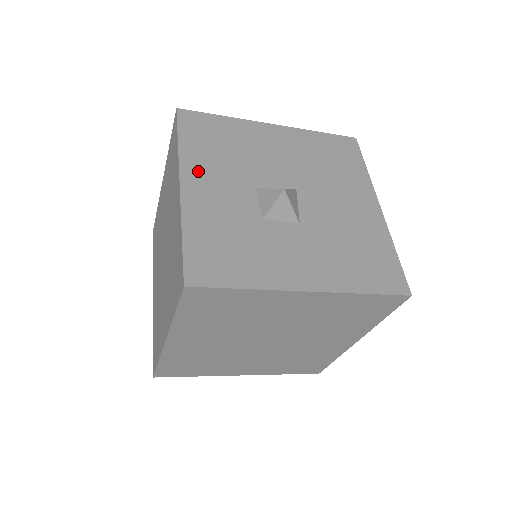
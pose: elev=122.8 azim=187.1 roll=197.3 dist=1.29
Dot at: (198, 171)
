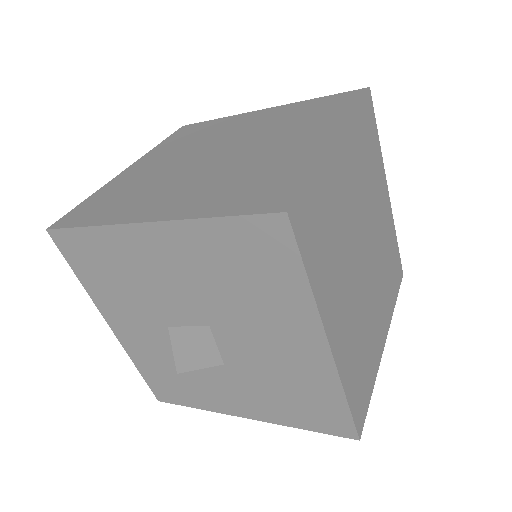
Dot at: occluded
